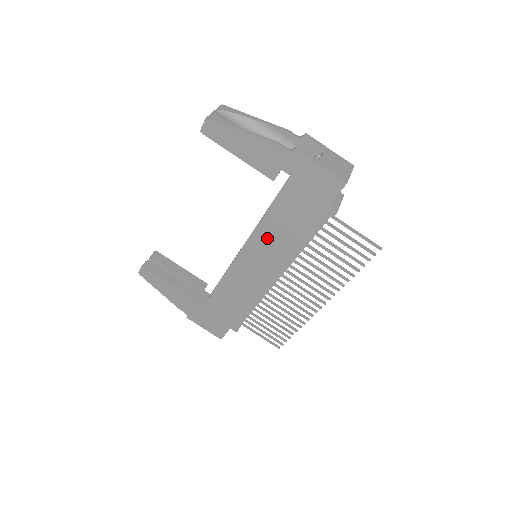
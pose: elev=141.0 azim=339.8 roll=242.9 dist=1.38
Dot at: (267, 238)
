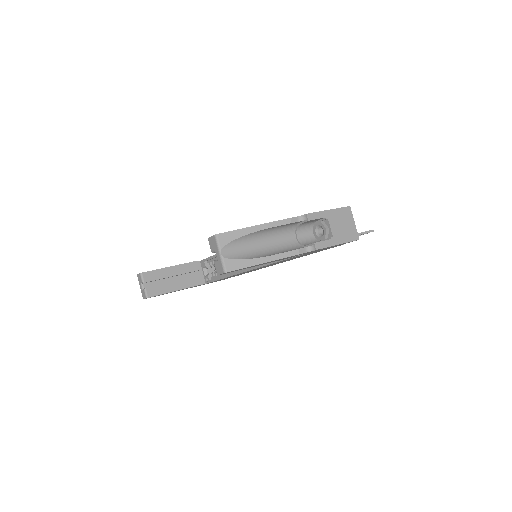
Dot at: occluded
